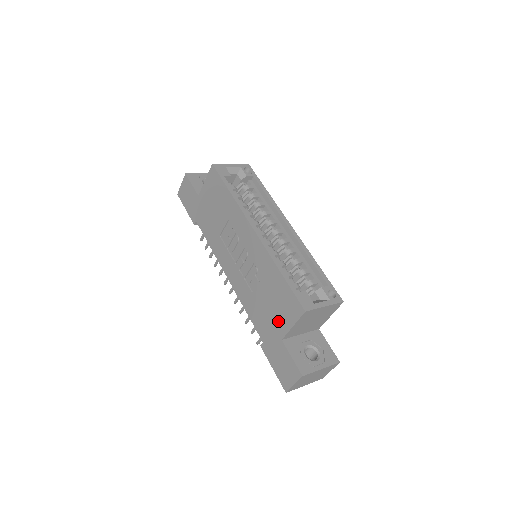
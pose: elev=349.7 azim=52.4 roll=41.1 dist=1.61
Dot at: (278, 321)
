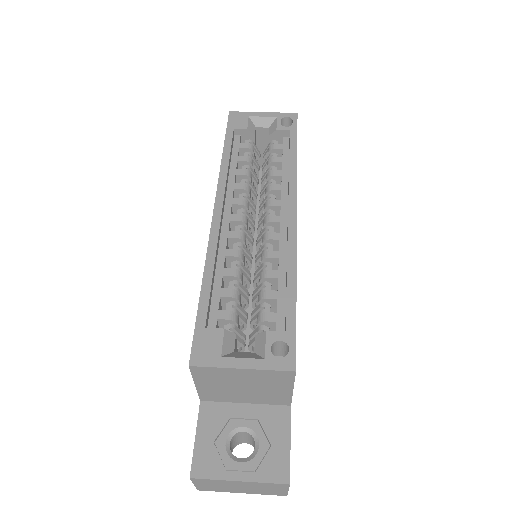
Dot at: occluded
